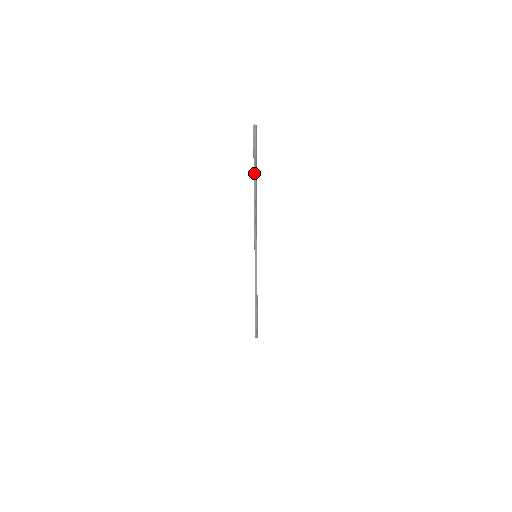
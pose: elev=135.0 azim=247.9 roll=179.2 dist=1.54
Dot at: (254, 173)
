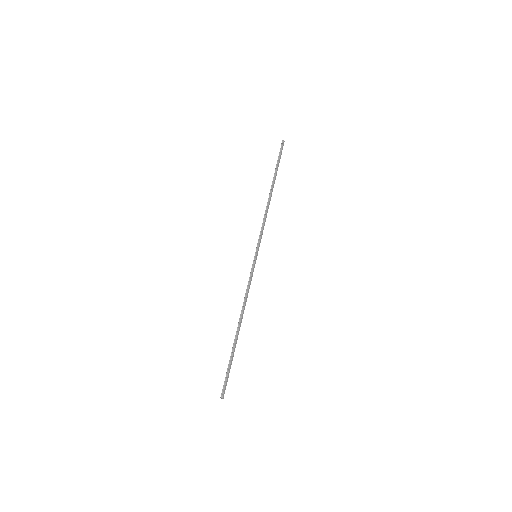
Dot at: (275, 173)
